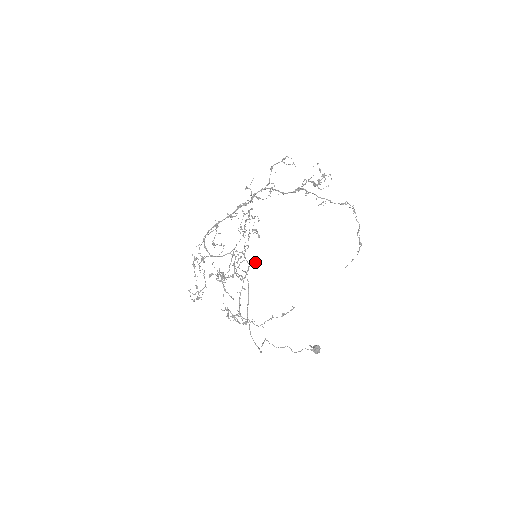
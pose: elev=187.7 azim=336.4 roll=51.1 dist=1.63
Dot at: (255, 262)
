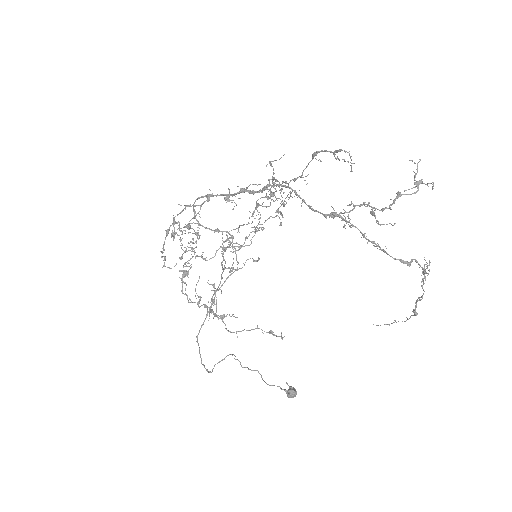
Dot at: (258, 258)
